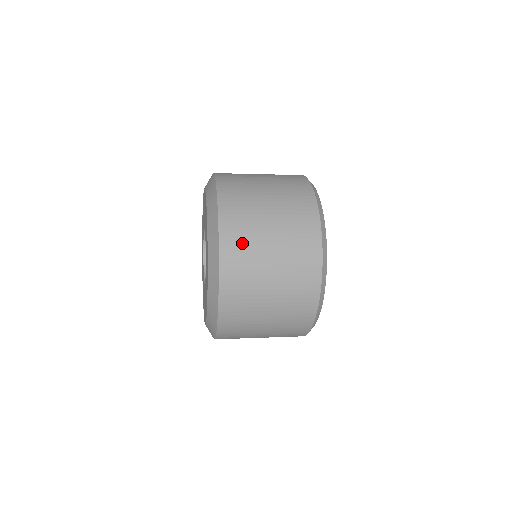
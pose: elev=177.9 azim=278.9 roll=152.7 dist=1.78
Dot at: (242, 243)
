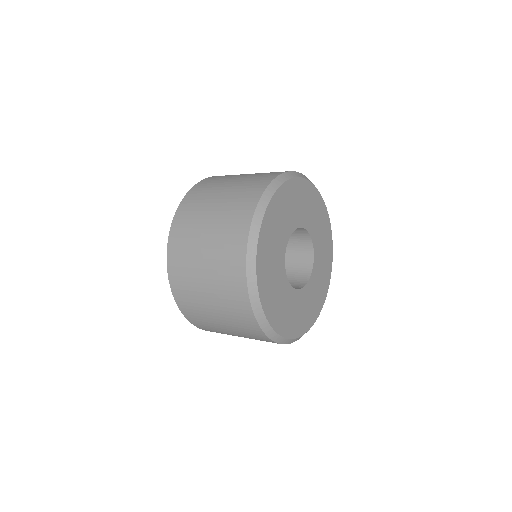
Dot at: (189, 219)
